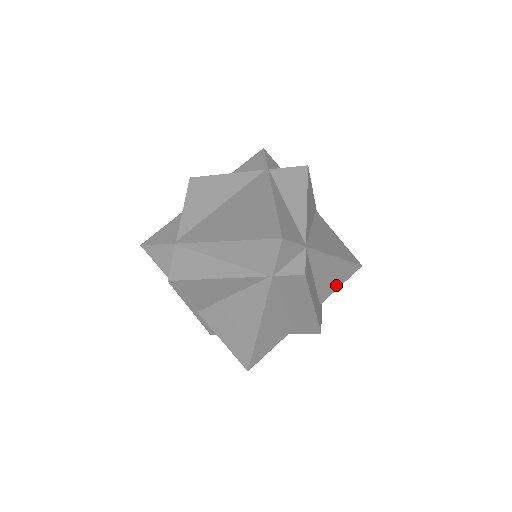
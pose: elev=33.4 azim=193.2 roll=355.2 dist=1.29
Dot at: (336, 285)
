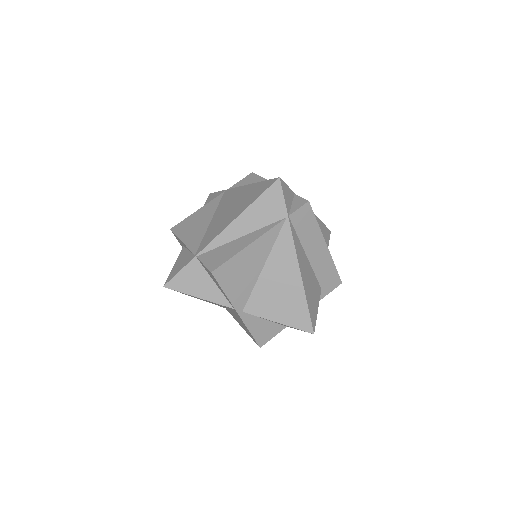
Dot at: occluded
